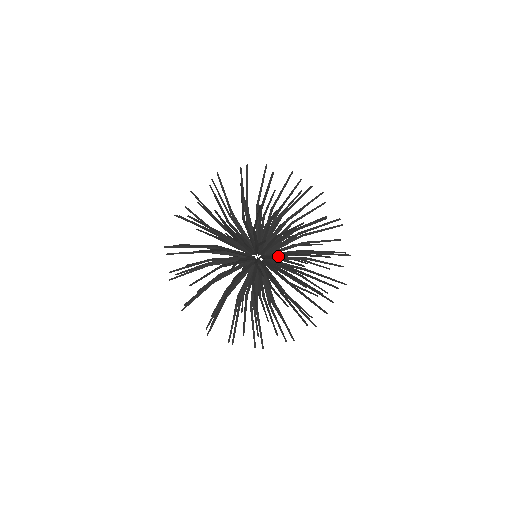
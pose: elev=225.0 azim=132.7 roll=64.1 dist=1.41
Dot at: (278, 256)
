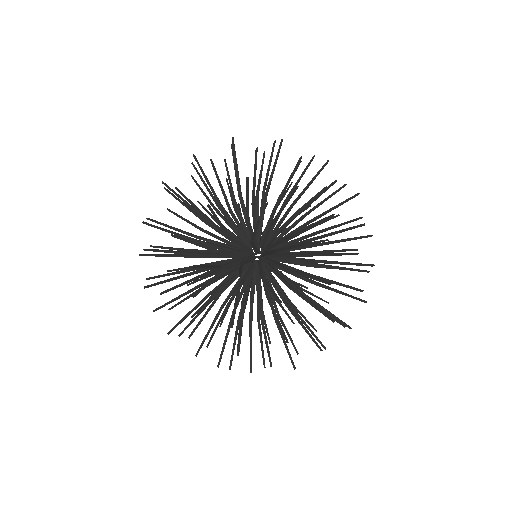
Dot at: (279, 286)
